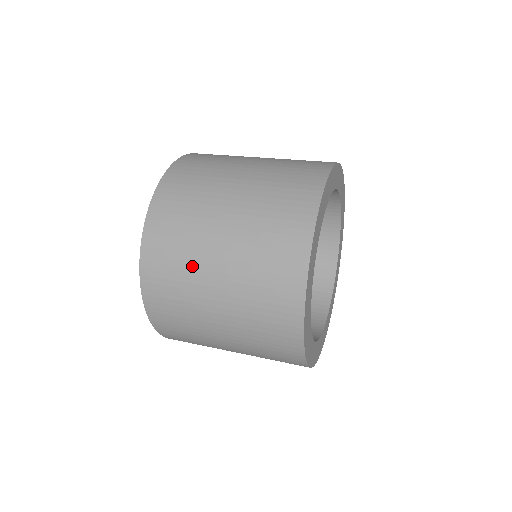
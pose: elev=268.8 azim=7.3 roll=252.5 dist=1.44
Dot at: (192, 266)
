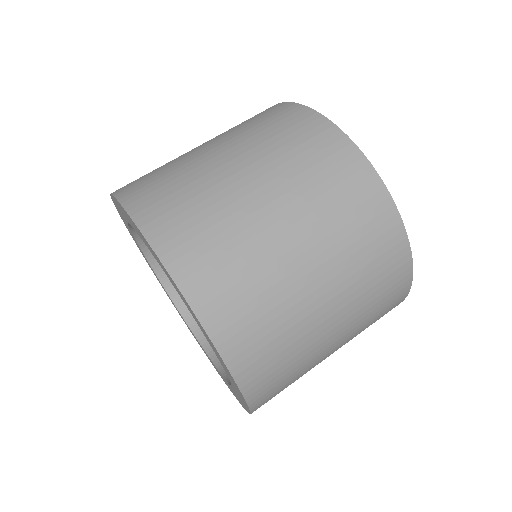
Dot at: (274, 280)
